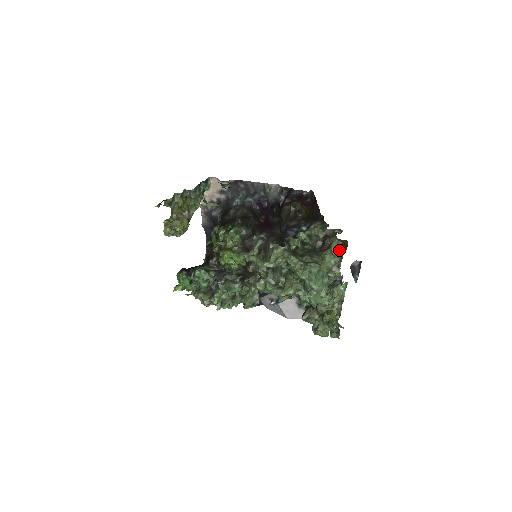
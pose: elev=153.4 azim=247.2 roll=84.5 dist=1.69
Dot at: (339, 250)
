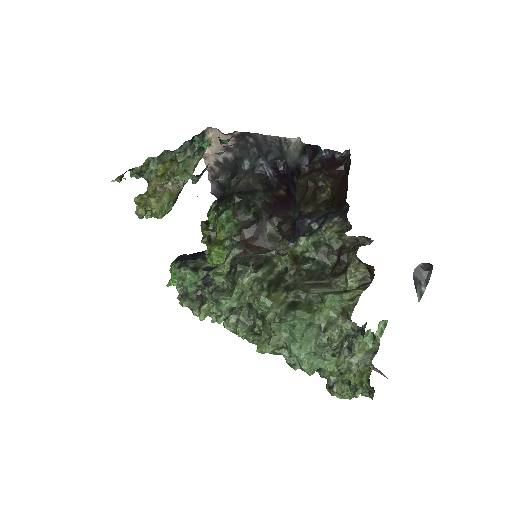
Dot at: (360, 279)
